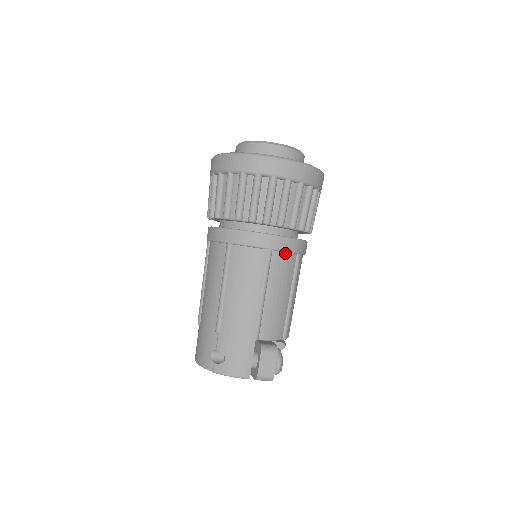
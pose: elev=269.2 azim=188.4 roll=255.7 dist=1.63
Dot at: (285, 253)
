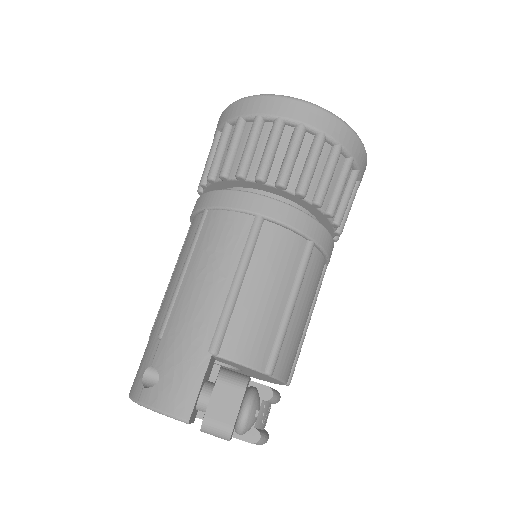
Dot at: (285, 229)
